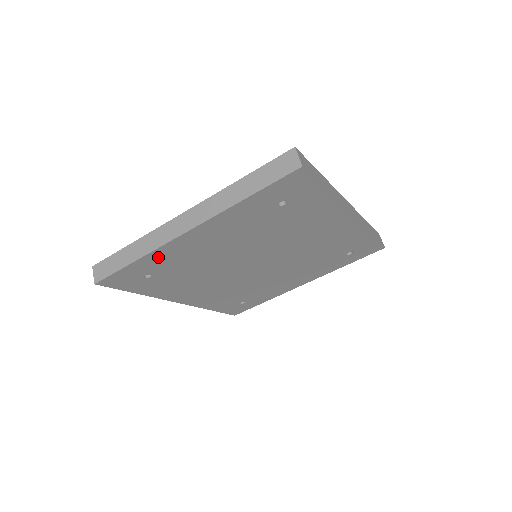
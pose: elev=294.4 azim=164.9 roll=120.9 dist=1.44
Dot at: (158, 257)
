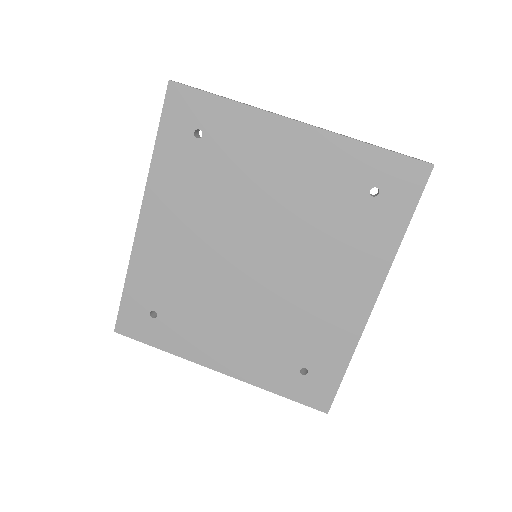
Dot at: (241, 121)
